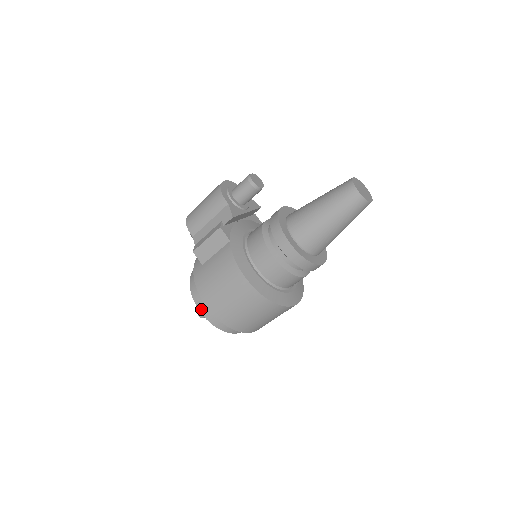
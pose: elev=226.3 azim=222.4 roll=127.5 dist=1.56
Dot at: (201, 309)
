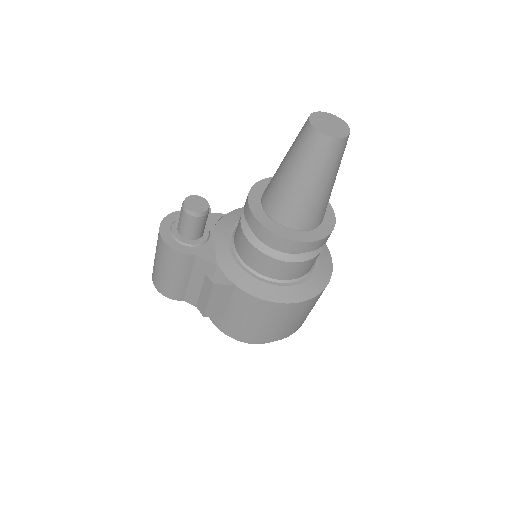
Dot at: (257, 342)
